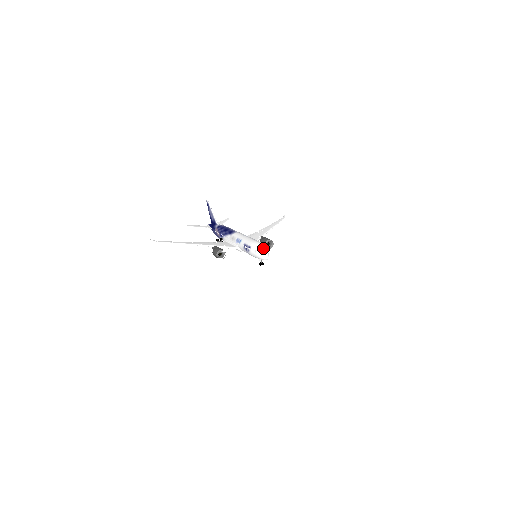
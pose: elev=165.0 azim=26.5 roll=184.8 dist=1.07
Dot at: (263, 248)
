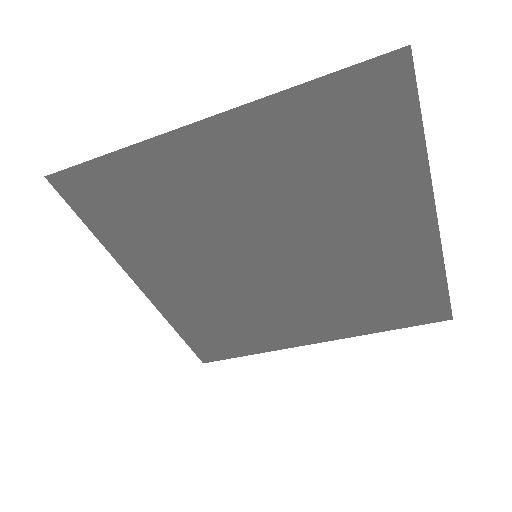
Dot at: occluded
